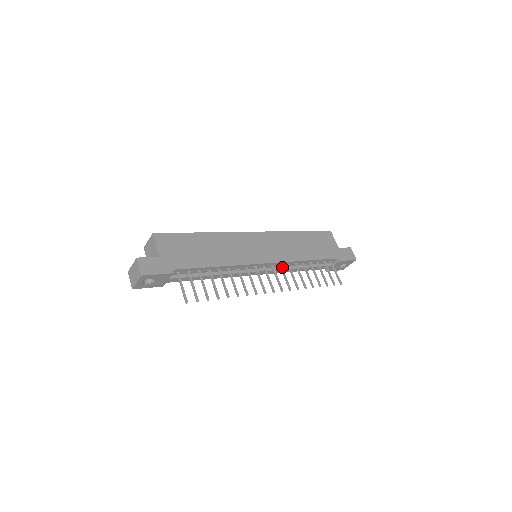
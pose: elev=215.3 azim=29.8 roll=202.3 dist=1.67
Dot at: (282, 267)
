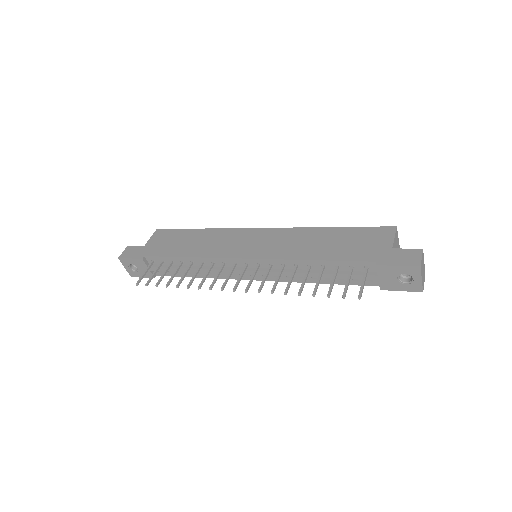
Dot at: (270, 266)
